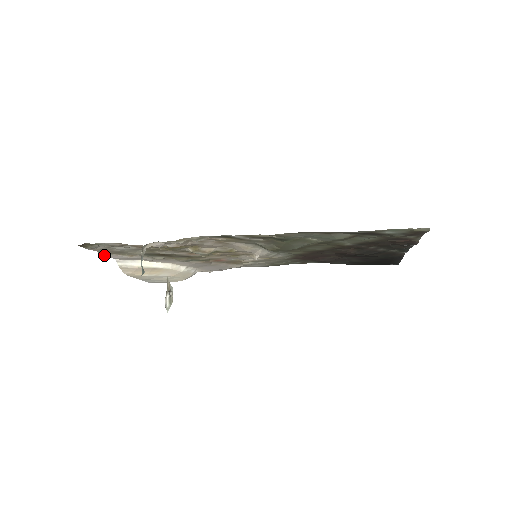
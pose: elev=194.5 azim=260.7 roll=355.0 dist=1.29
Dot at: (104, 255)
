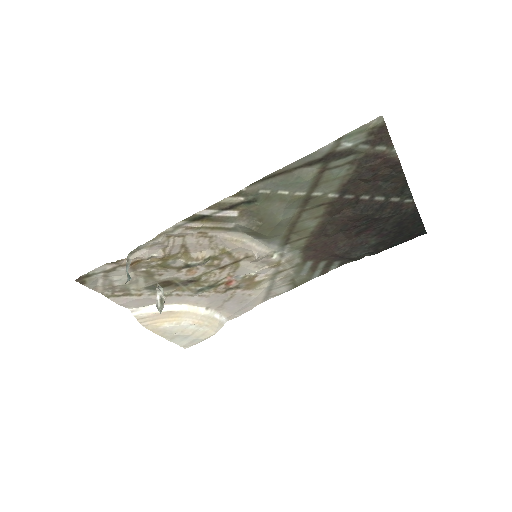
Dot at: (112, 300)
